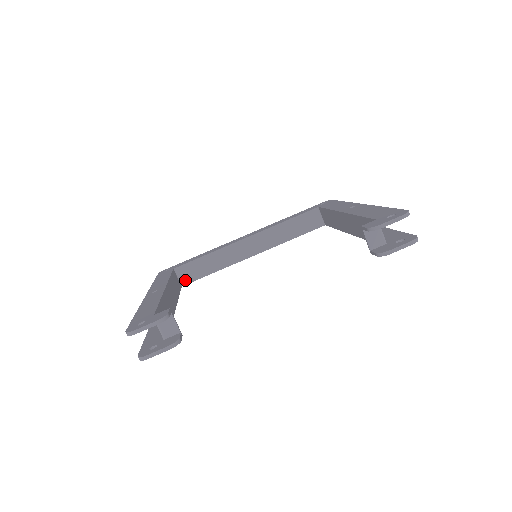
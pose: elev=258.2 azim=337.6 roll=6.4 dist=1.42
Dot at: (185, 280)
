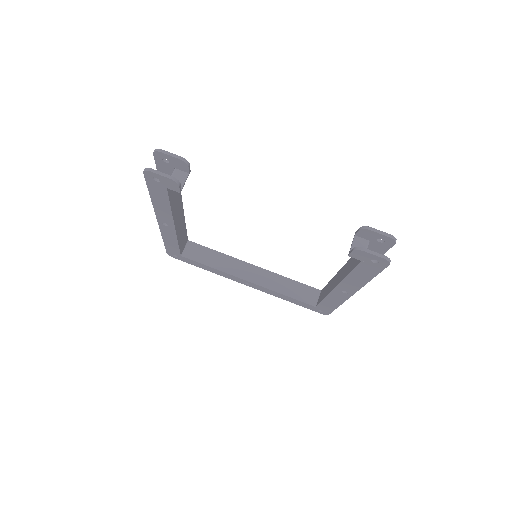
Dot at: (187, 254)
